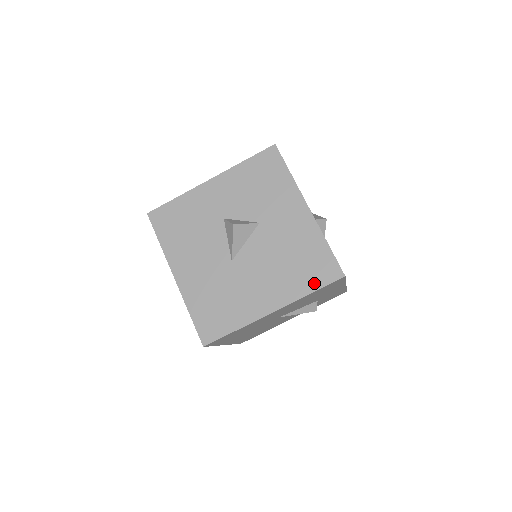
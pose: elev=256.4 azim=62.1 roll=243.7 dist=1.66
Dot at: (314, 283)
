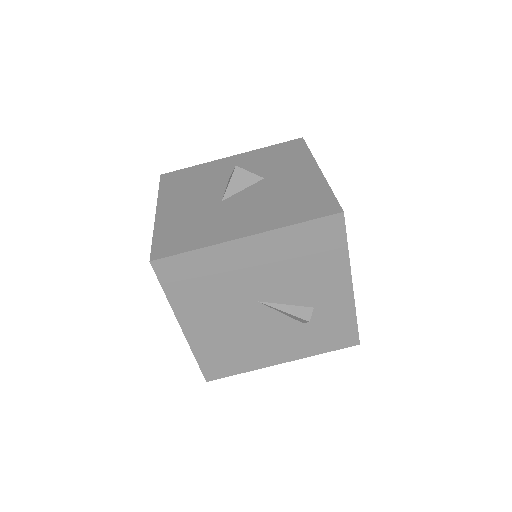
Dot at: (304, 216)
